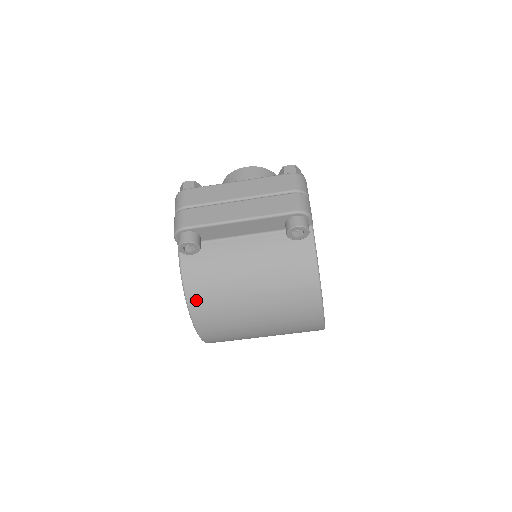
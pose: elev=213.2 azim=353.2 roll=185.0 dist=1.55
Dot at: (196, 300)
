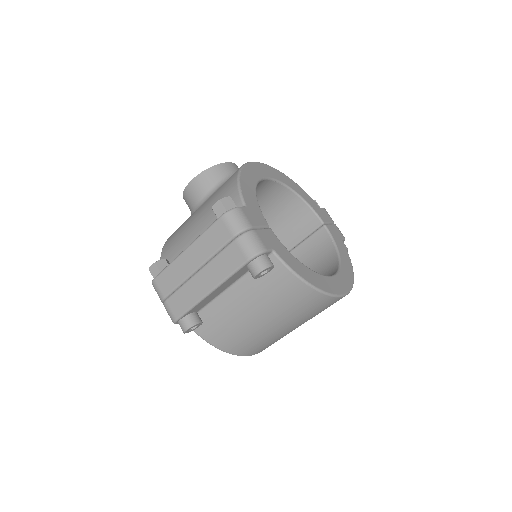
Dot at: (231, 348)
